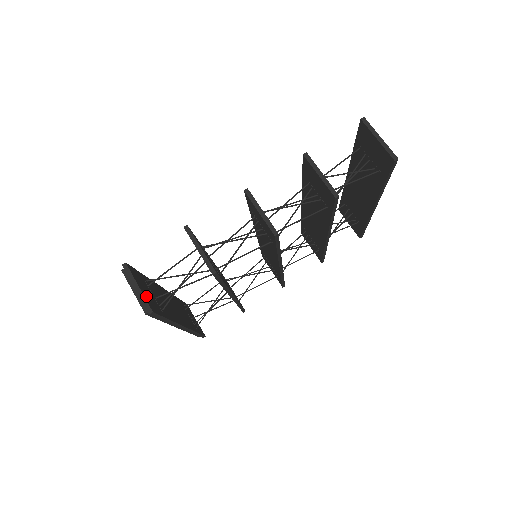
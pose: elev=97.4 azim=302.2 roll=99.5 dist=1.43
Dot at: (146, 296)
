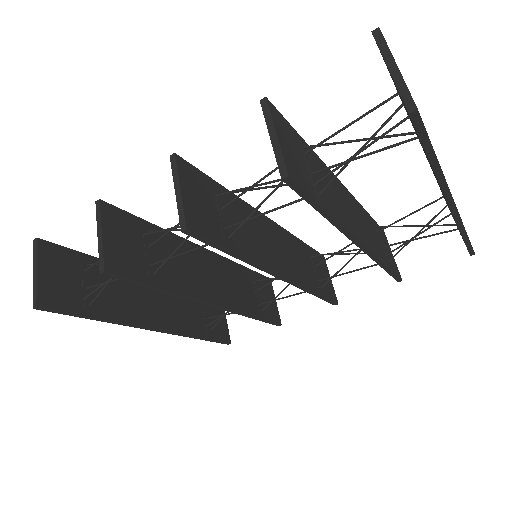
Dot at: (47, 284)
